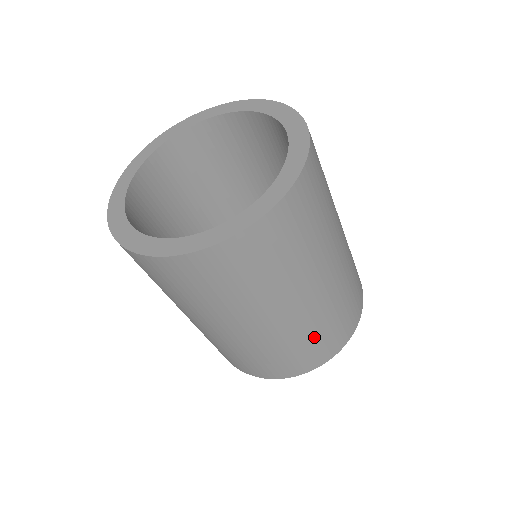
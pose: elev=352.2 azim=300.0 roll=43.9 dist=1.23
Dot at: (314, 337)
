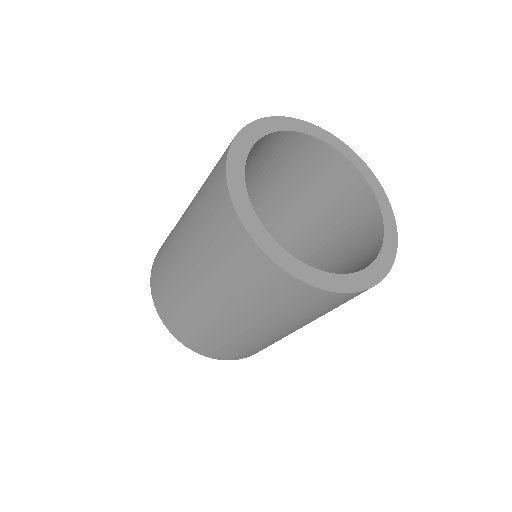
Dot at: occluded
